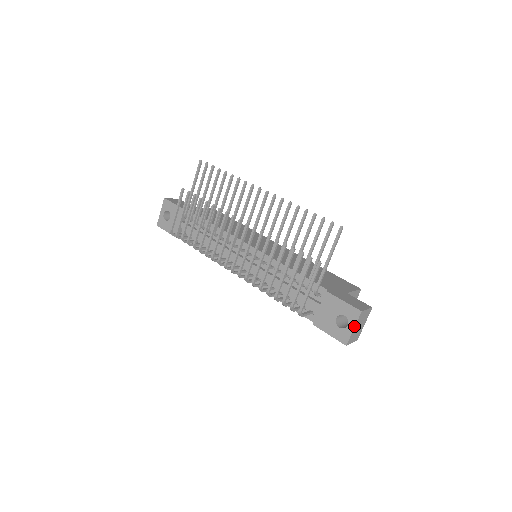
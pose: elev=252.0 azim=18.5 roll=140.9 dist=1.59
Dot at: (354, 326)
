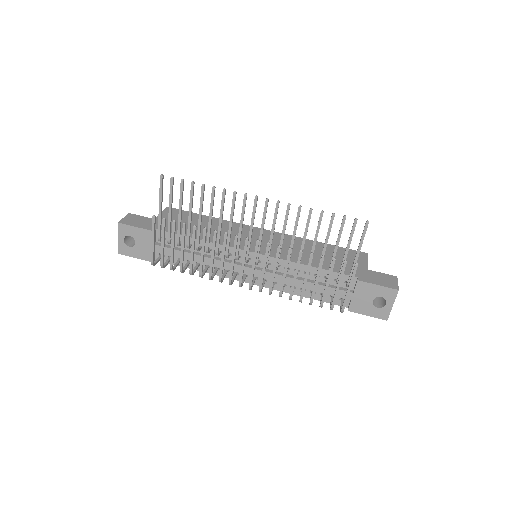
Dot at: occluded
